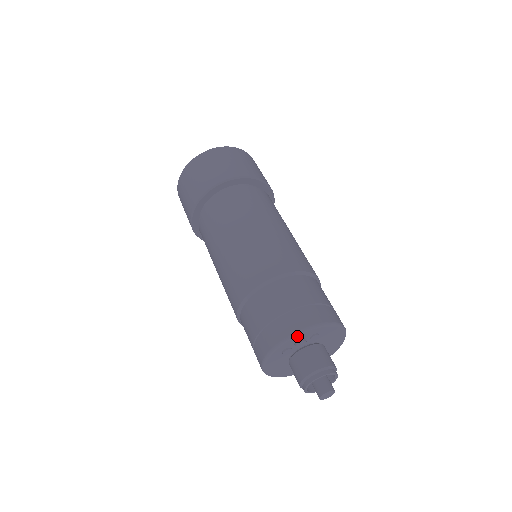
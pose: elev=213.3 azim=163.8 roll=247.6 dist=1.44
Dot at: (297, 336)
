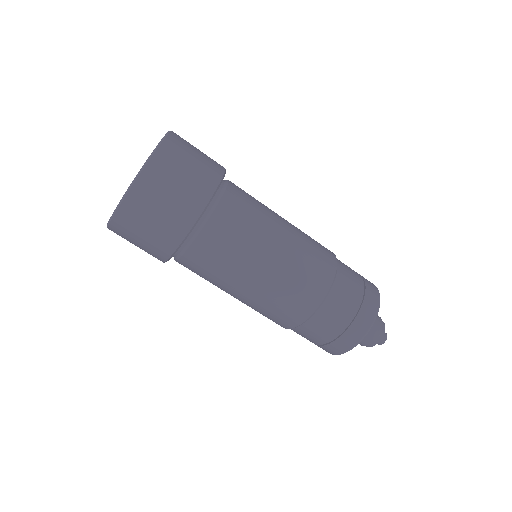
Dot at: (375, 318)
